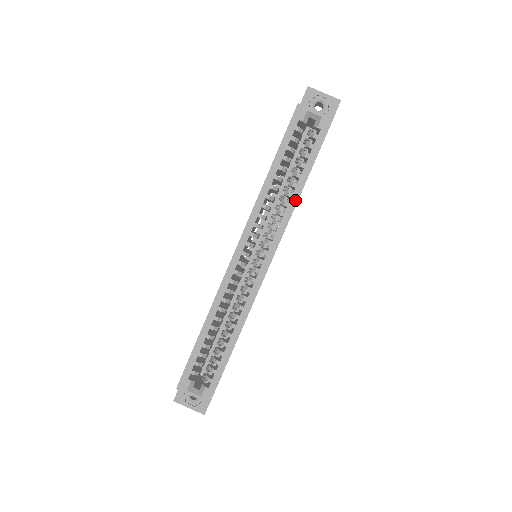
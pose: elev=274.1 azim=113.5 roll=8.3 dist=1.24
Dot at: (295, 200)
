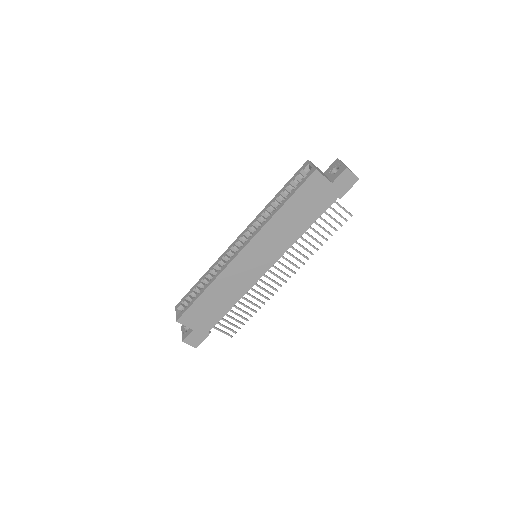
Dot at: (272, 215)
